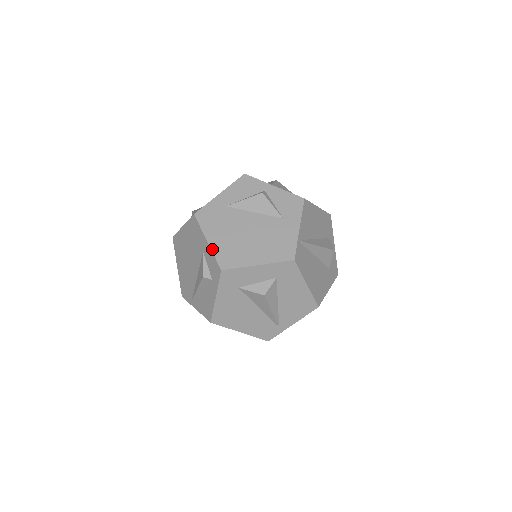
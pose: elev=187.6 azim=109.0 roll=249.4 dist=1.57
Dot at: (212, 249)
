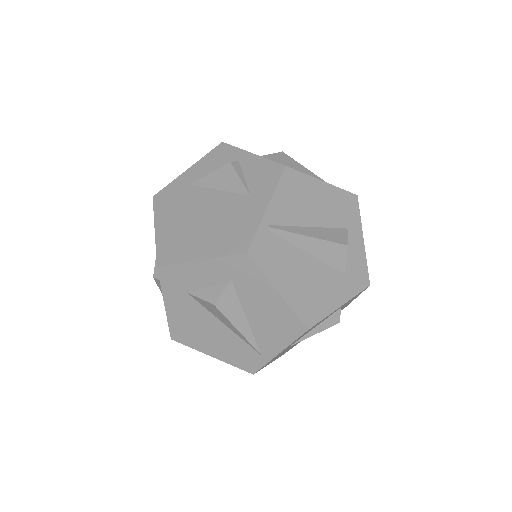
Dot at: (156, 239)
